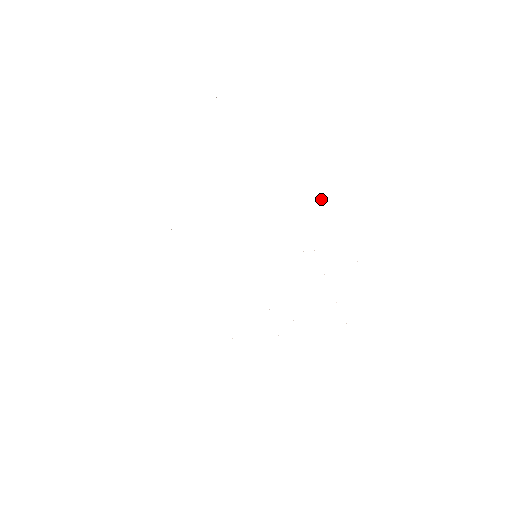
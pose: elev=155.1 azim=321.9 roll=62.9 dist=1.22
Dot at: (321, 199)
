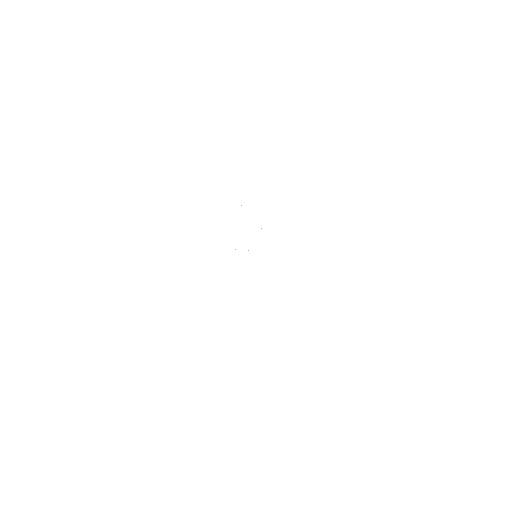
Dot at: occluded
